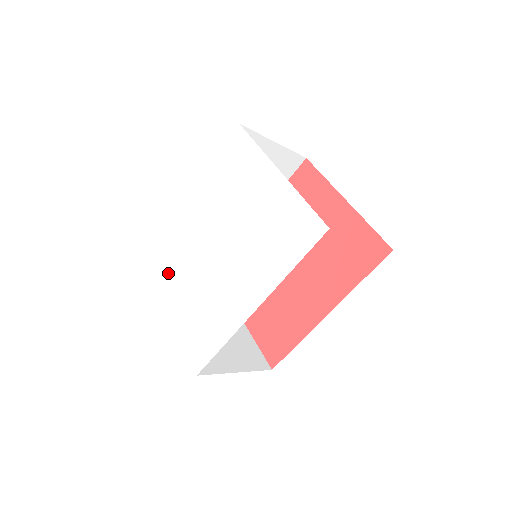
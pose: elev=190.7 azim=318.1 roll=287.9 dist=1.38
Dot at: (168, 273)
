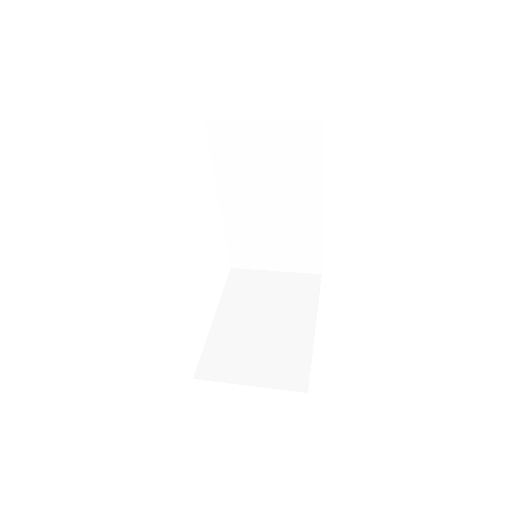
Dot at: occluded
